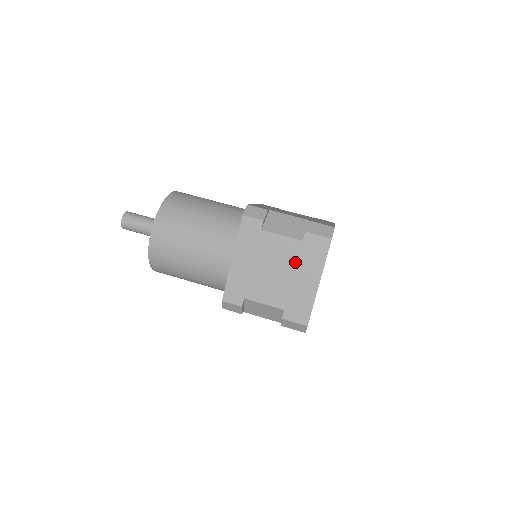
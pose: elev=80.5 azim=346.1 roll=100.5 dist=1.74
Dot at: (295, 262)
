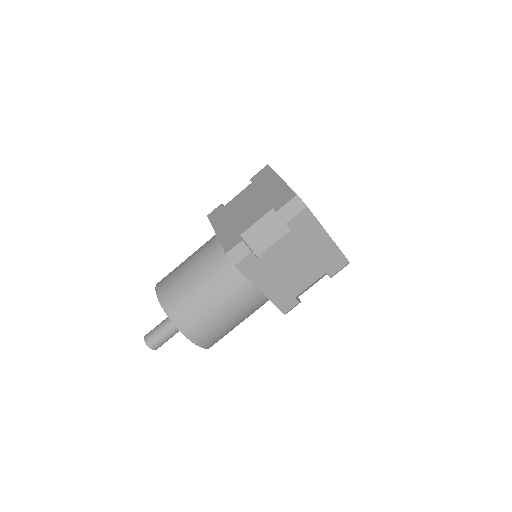
Dot at: (301, 245)
